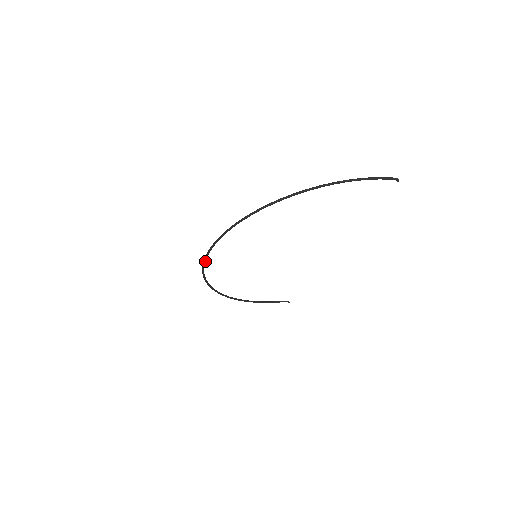
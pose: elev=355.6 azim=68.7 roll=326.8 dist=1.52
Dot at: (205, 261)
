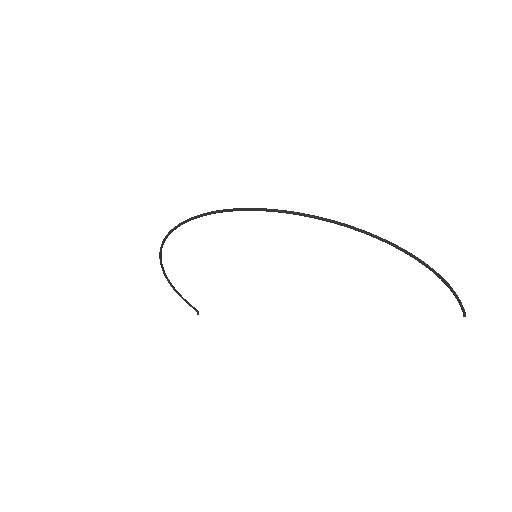
Dot at: (210, 214)
